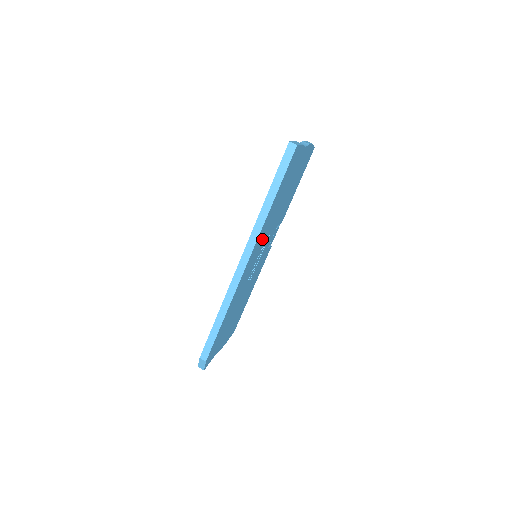
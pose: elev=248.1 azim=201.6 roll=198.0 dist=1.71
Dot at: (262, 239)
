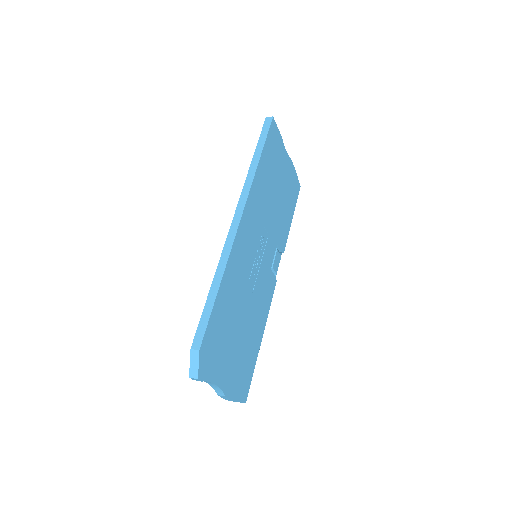
Dot at: (257, 215)
